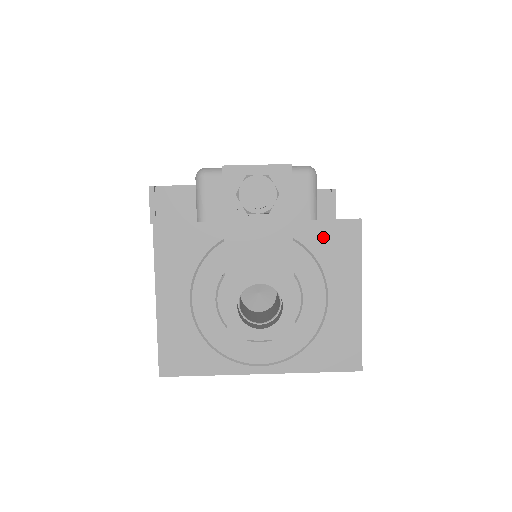
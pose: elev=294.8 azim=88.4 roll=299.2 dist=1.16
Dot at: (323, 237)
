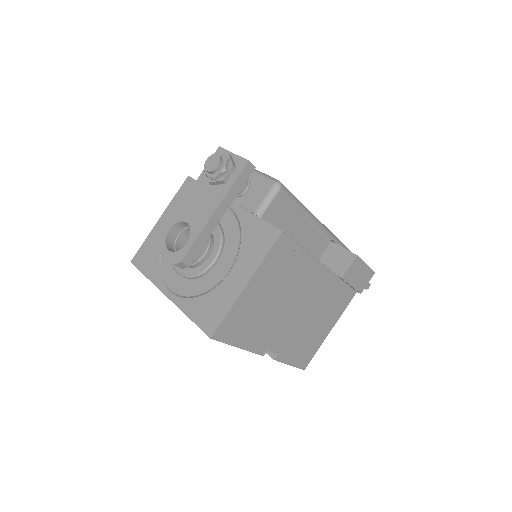
Dot at: (254, 230)
